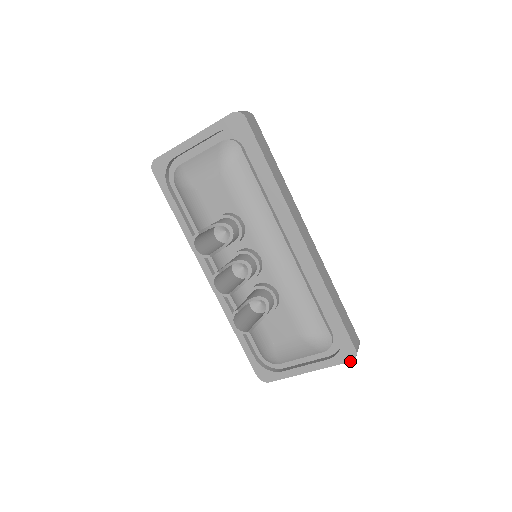
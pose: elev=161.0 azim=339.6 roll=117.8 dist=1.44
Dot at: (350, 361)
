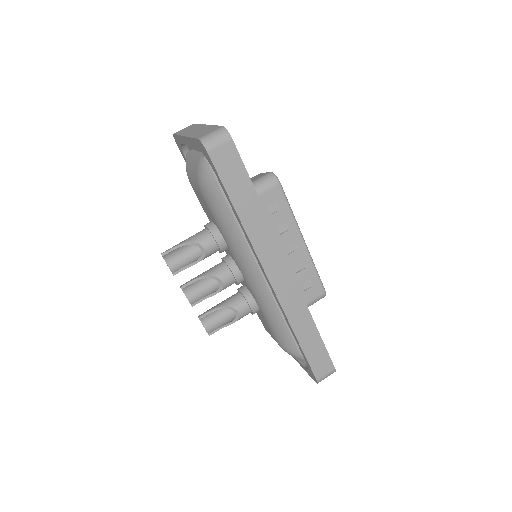
Dot at: (315, 381)
